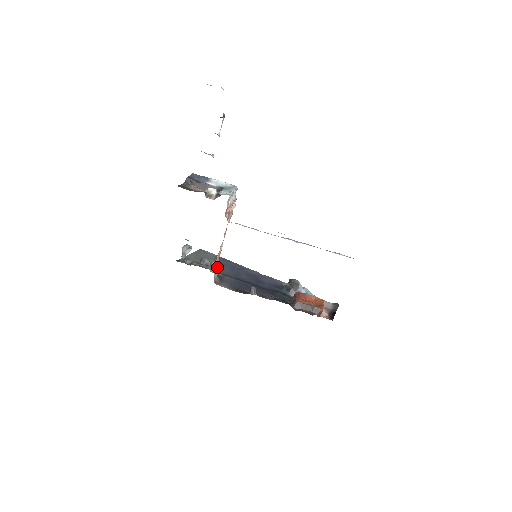
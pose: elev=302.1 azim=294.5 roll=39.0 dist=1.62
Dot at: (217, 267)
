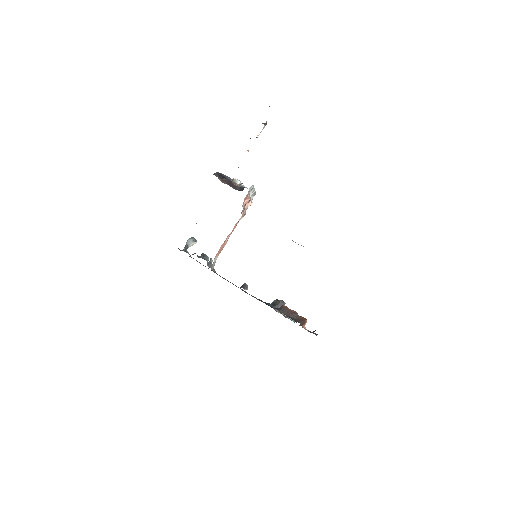
Dot at: occluded
